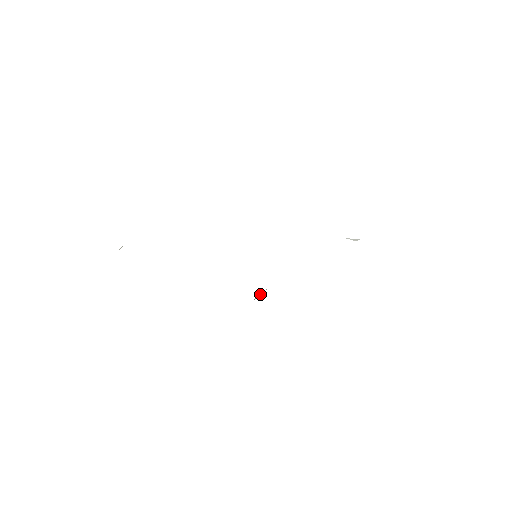
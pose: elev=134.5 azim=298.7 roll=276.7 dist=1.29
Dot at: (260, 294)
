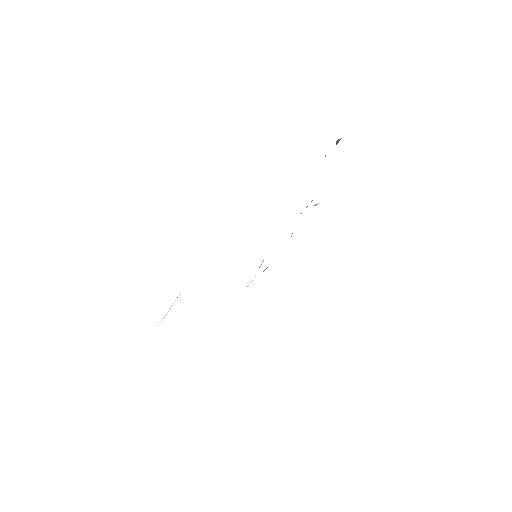
Dot at: occluded
